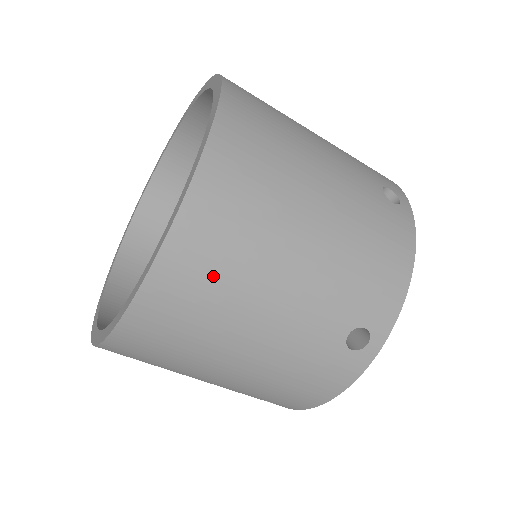
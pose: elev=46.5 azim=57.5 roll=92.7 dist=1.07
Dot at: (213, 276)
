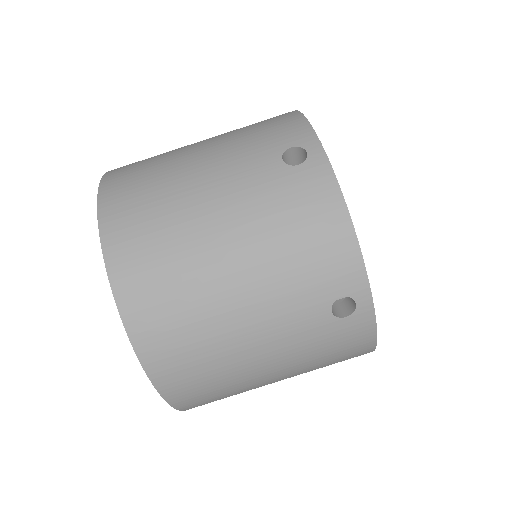
Dot at: (144, 204)
